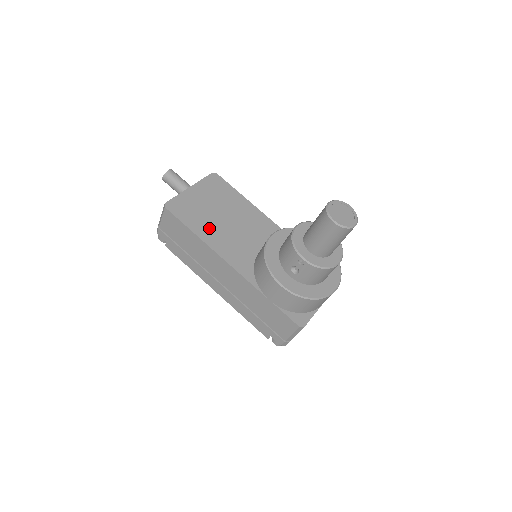
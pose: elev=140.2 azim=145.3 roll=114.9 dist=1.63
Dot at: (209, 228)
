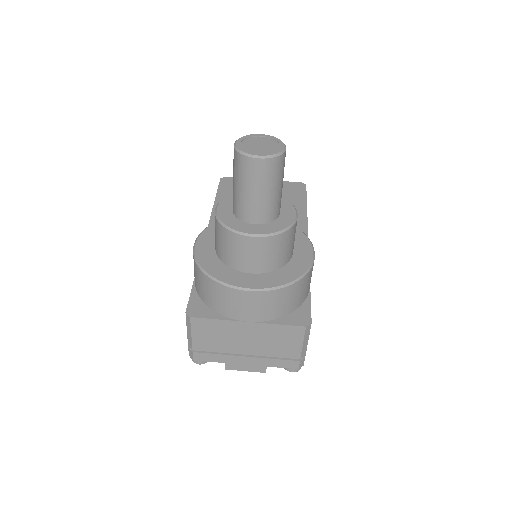
Dot at: occluded
